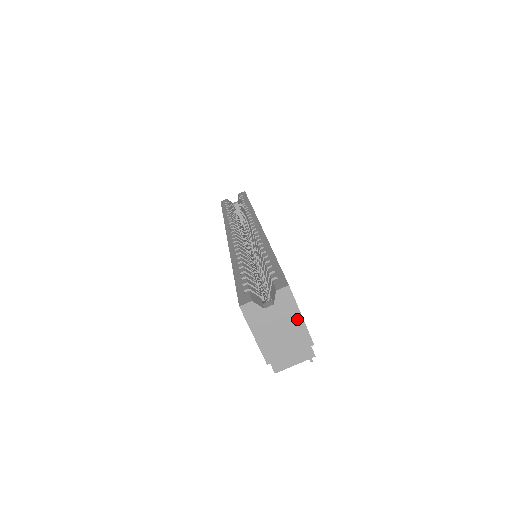
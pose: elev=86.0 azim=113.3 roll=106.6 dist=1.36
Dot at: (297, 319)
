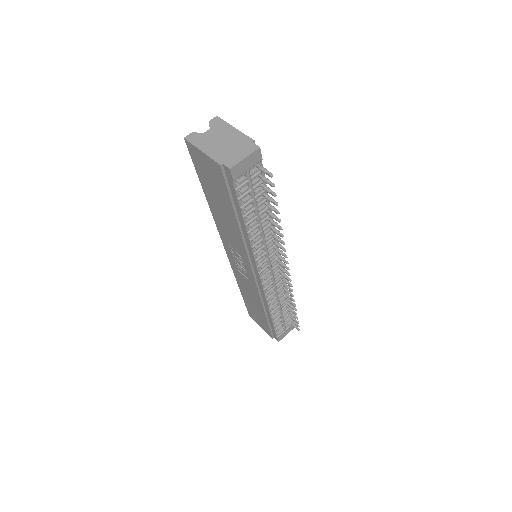
Dot at: (232, 131)
